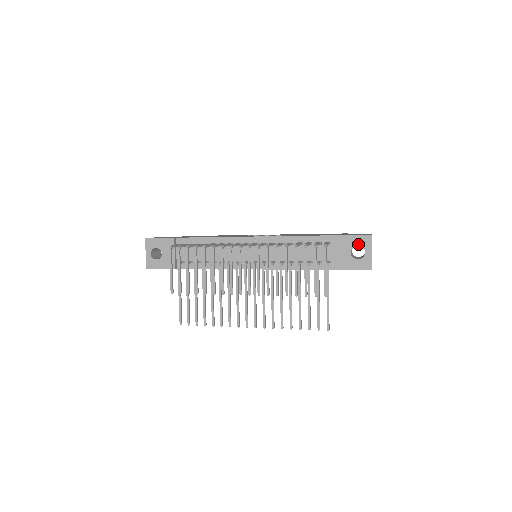
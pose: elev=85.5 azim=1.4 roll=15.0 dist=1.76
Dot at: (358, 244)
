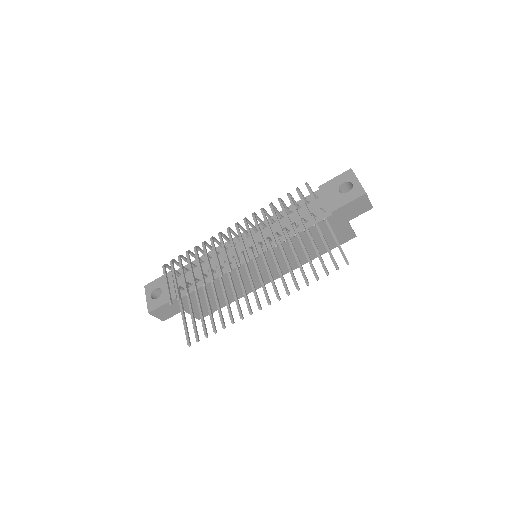
Dot at: (342, 181)
